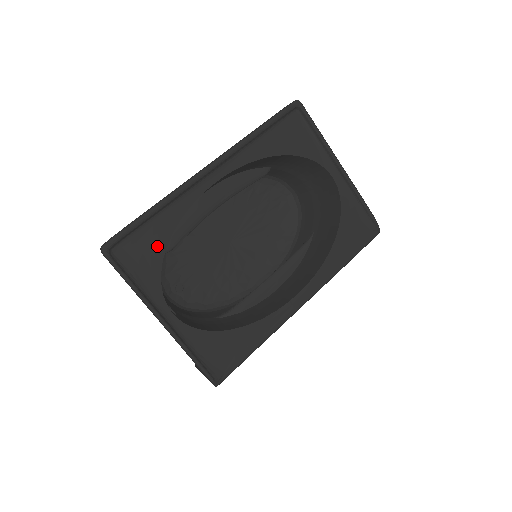
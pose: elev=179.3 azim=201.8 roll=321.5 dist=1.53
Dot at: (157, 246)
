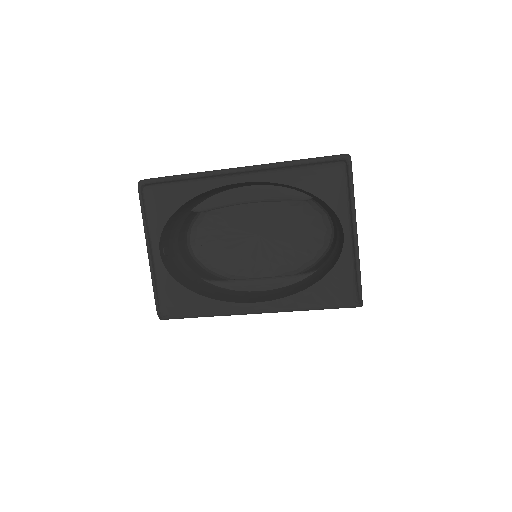
Dot at: (175, 202)
